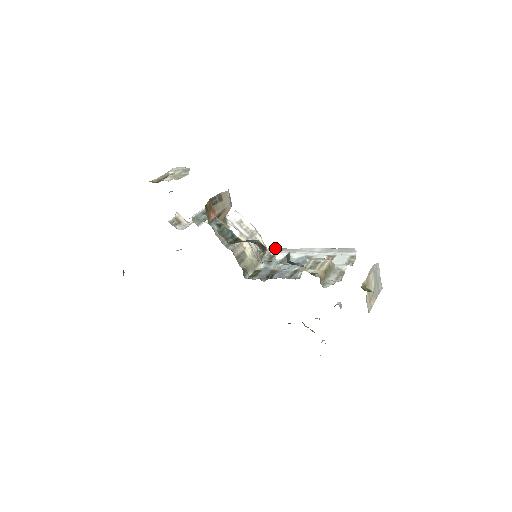
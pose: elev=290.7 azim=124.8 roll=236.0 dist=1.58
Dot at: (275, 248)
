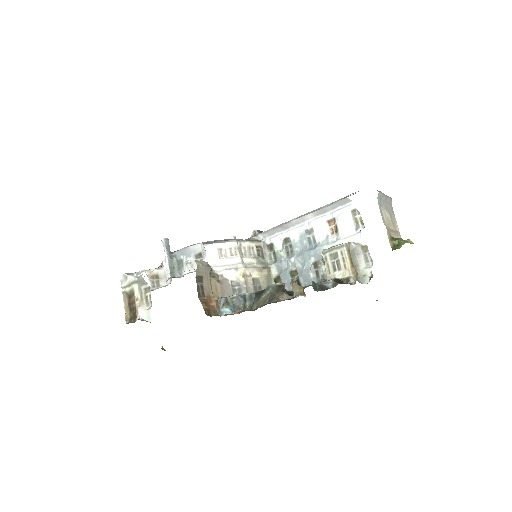
Dot at: (297, 289)
